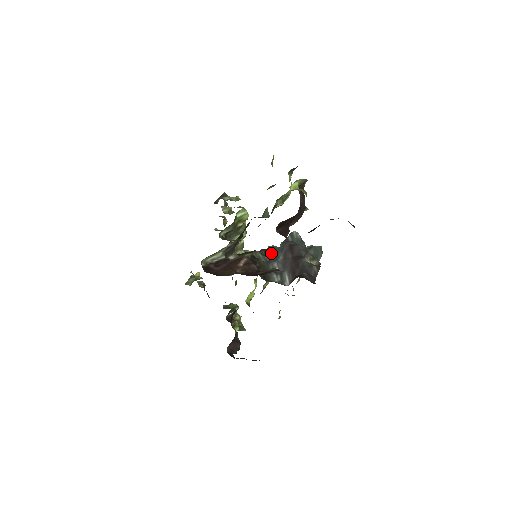
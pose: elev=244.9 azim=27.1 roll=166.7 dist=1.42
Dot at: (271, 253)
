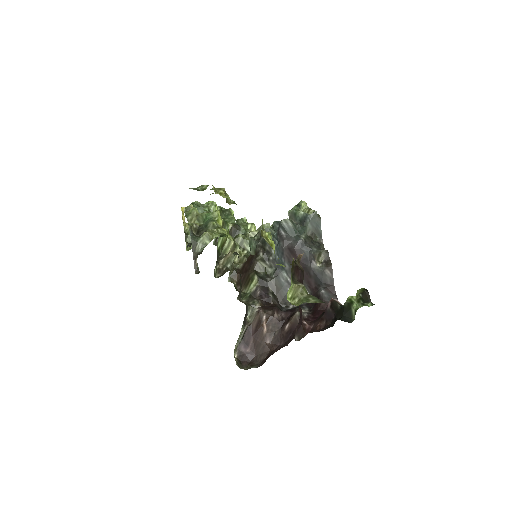
Dot at: (271, 253)
